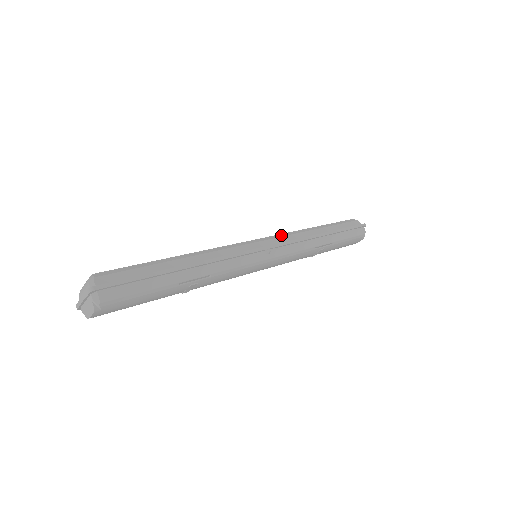
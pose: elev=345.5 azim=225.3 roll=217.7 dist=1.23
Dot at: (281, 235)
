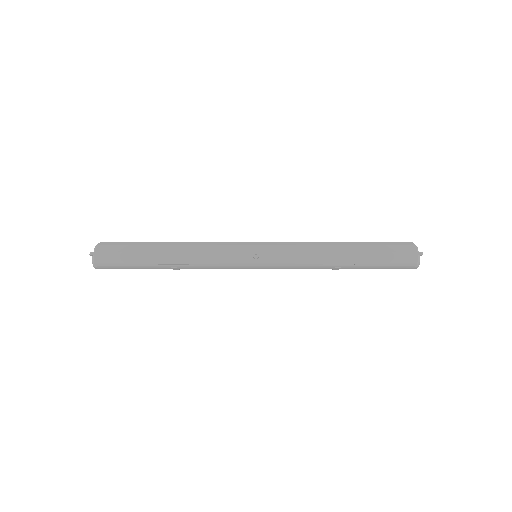
Dot at: (286, 243)
